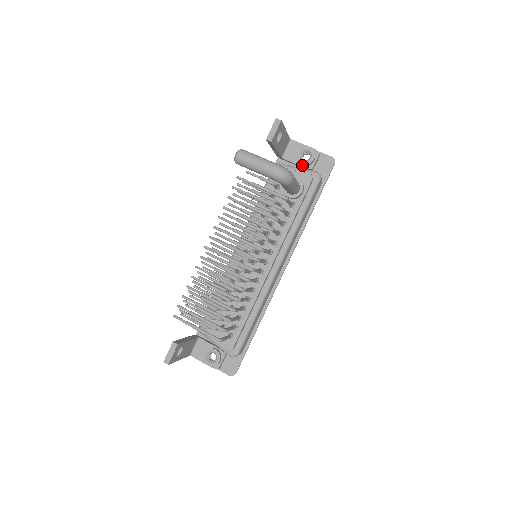
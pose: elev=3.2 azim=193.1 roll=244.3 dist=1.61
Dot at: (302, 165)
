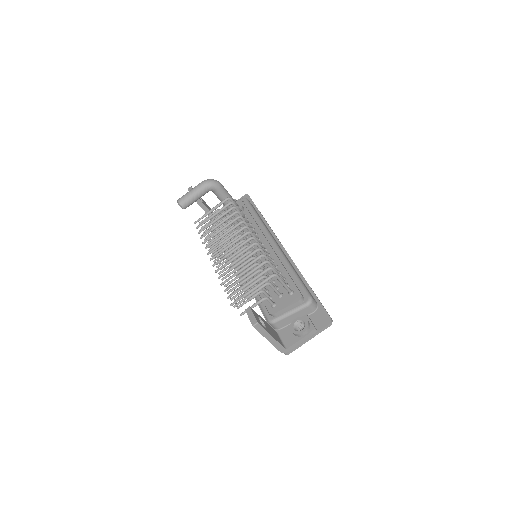
Dot at: occluded
